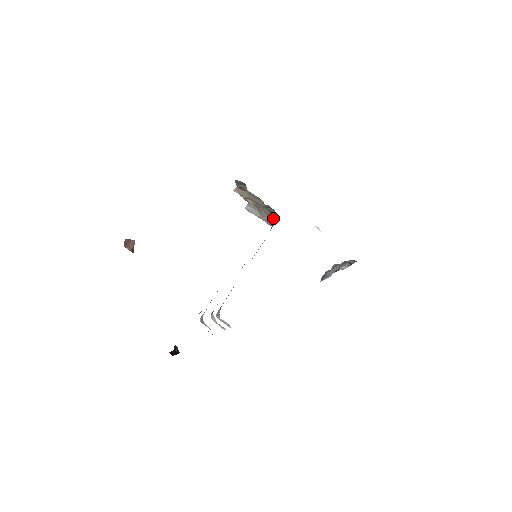
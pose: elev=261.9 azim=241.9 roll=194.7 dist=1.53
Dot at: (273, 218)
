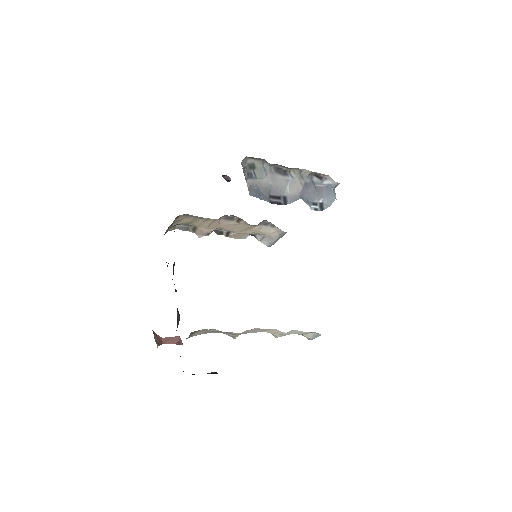
Dot at: (273, 226)
